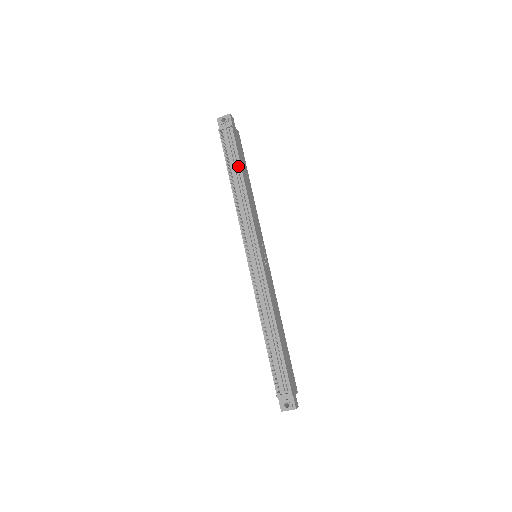
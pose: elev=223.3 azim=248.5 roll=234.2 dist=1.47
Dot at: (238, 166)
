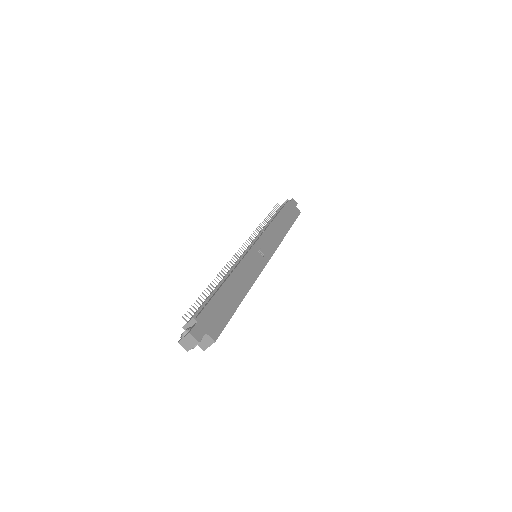
Dot at: occluded
